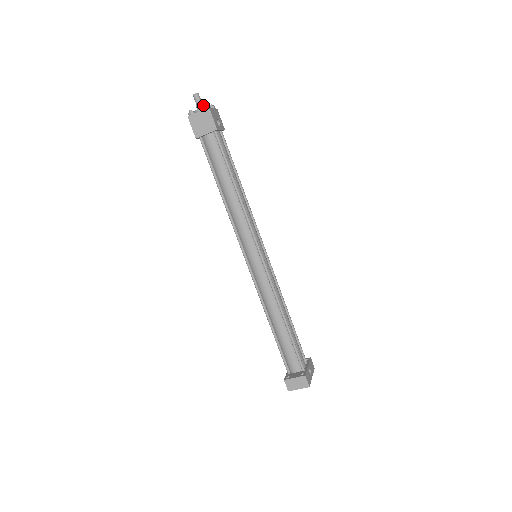
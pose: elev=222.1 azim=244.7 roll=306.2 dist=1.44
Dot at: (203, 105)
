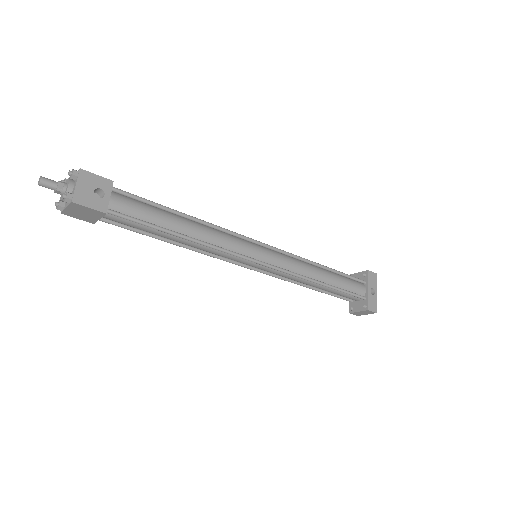
Dot at: (61, 186)
